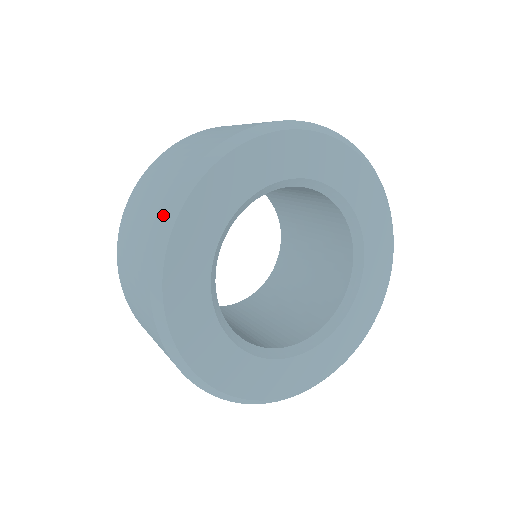
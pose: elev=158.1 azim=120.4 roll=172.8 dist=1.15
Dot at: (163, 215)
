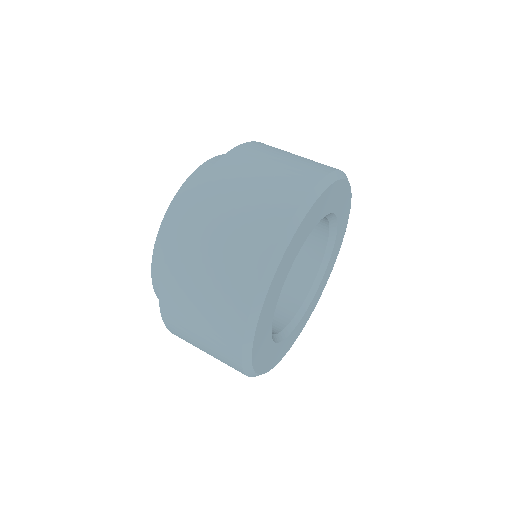
Dot at: (241, 356)
